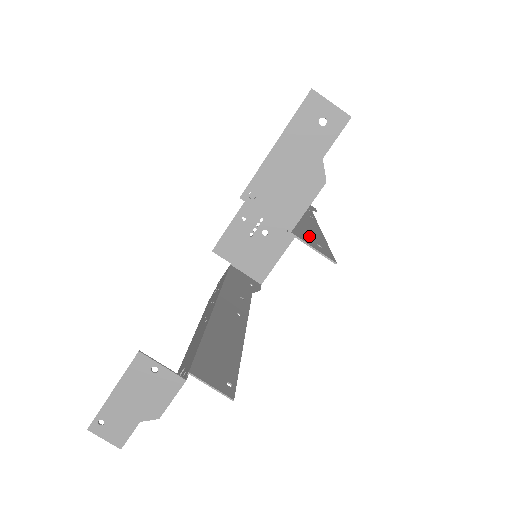
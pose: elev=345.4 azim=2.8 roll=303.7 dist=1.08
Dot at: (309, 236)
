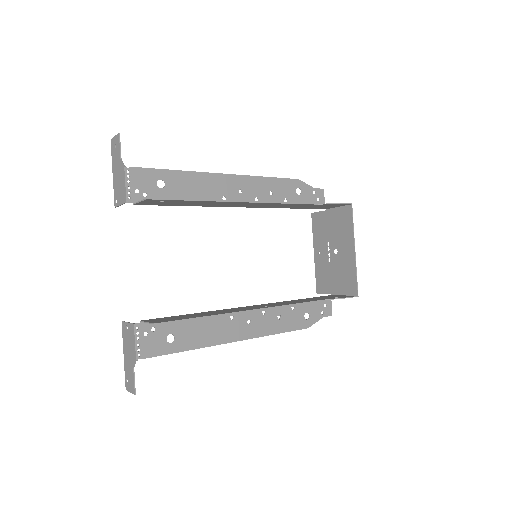
Dot at: (169, 202)
